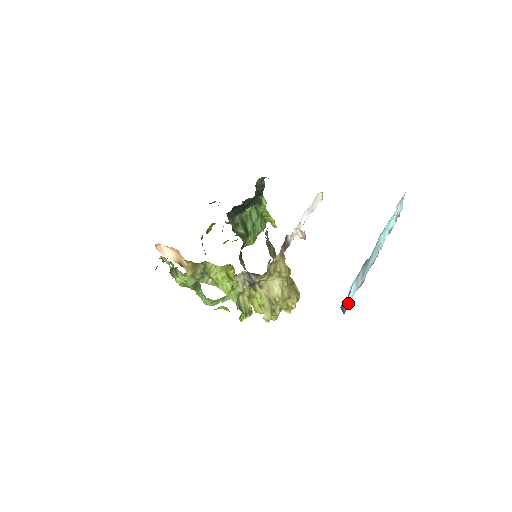
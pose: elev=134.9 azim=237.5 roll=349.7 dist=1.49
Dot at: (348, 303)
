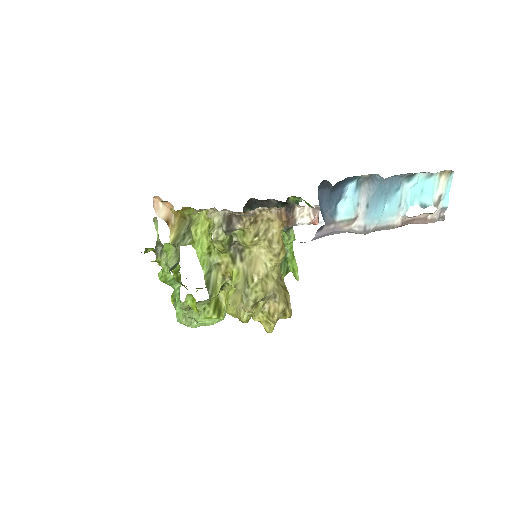
Dot at: (334, 217)
